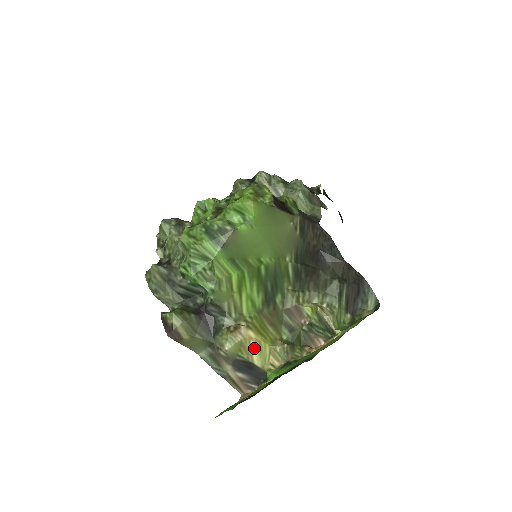
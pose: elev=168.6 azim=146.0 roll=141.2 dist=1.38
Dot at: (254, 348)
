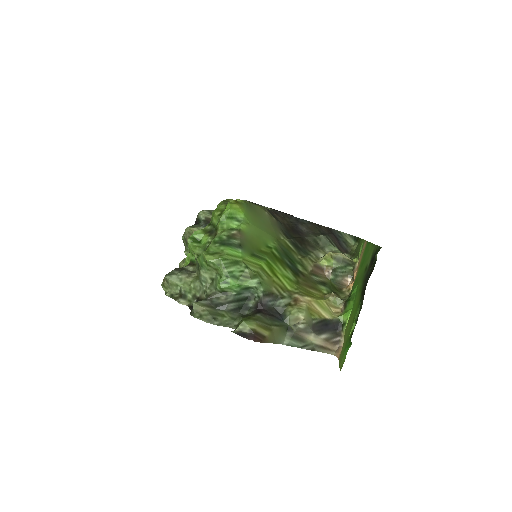
Dot at: (317, 307)
